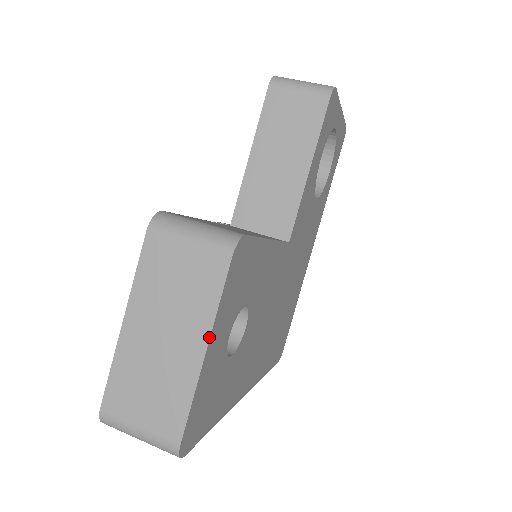
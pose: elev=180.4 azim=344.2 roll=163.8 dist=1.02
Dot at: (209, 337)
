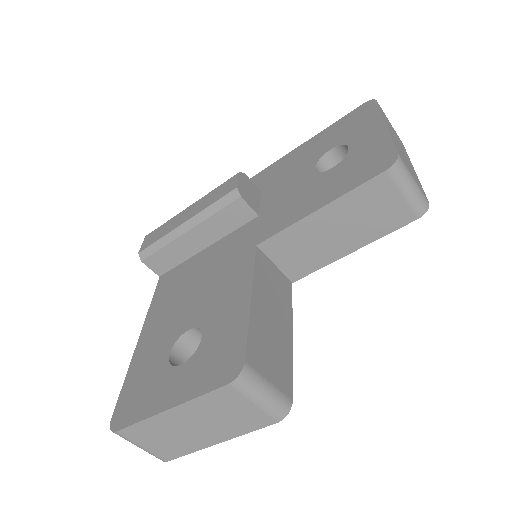
Dot at: (227, 440)
